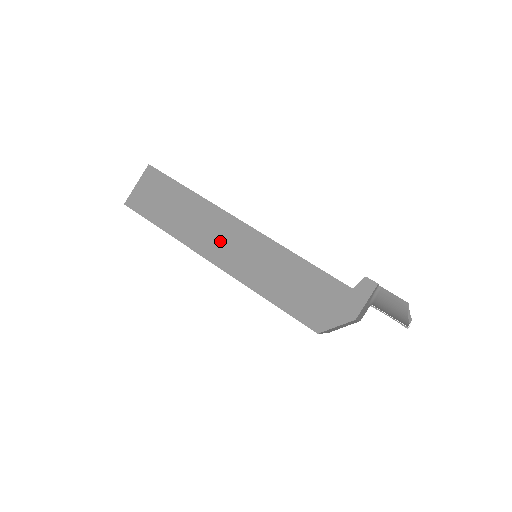
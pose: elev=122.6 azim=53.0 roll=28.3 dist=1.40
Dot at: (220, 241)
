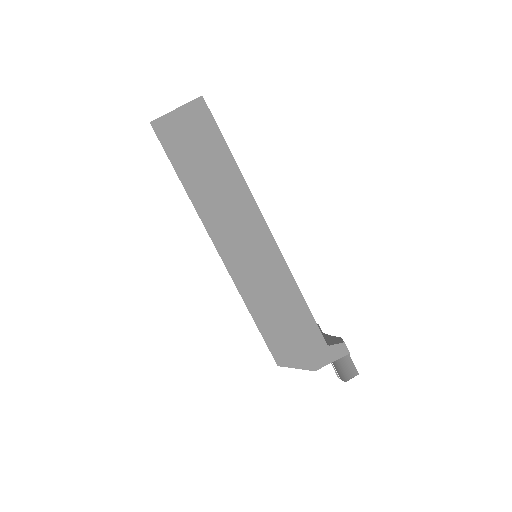
Dot at: (236, 233)
